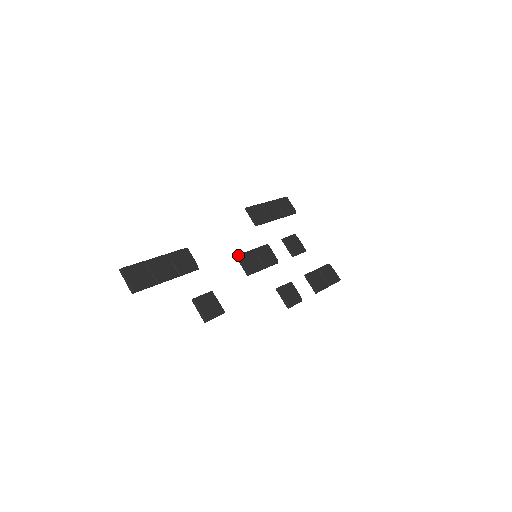
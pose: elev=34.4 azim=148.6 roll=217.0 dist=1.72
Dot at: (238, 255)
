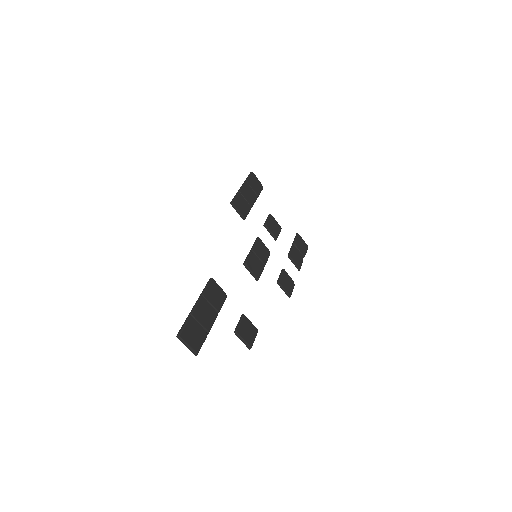
Dot at: (245, 263)
